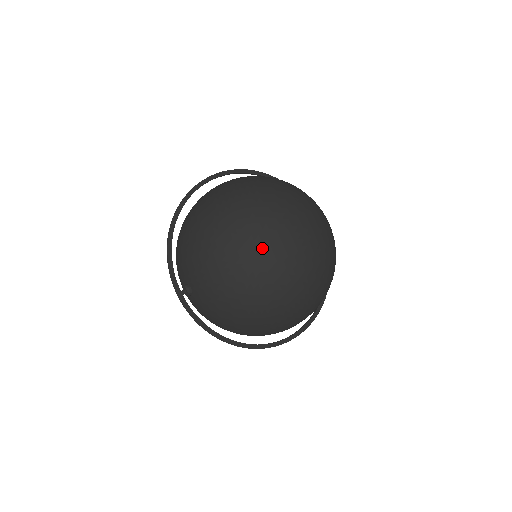
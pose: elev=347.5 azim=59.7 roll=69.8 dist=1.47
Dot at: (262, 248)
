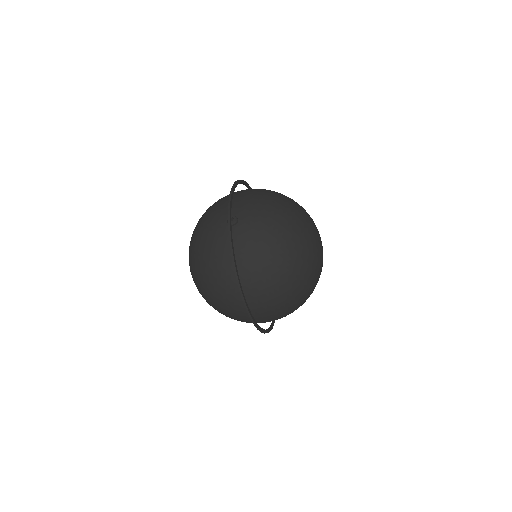
Dot at: (309, 226)
